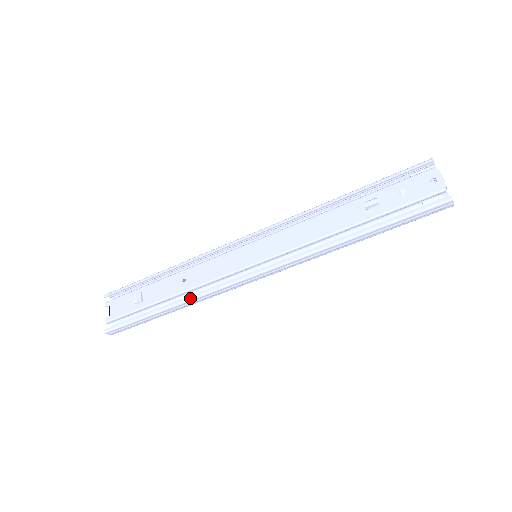
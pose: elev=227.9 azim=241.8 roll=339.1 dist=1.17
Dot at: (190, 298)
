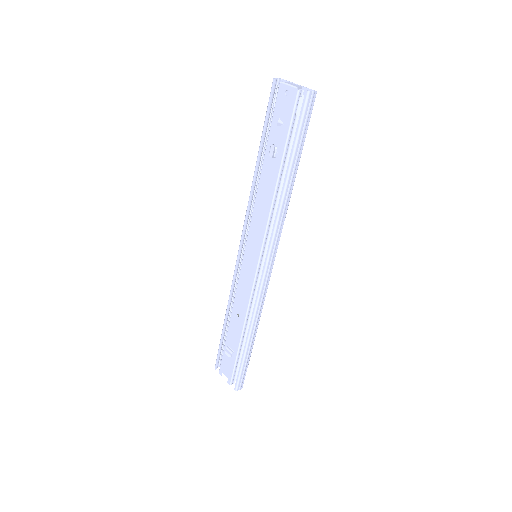
Dot at: (251, 322)
